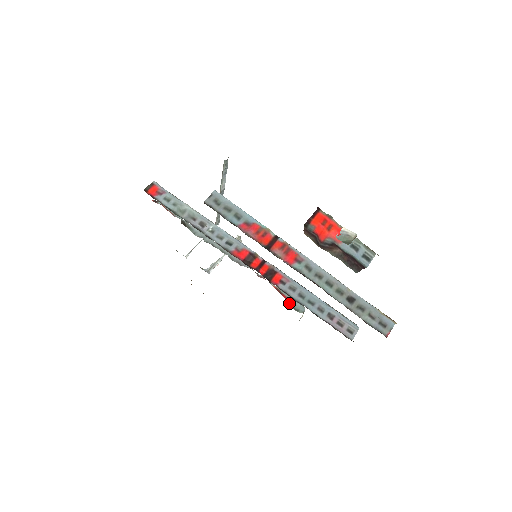
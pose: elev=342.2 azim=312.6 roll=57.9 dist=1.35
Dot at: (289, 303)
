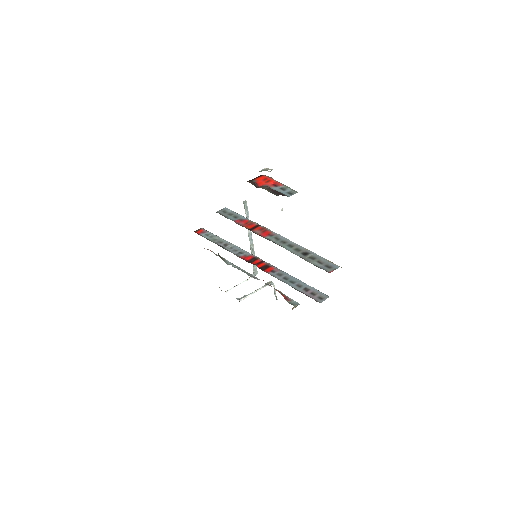
Dot at: (286, 300)
